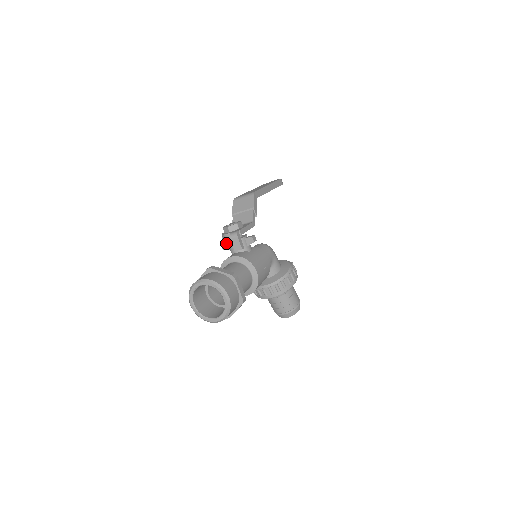
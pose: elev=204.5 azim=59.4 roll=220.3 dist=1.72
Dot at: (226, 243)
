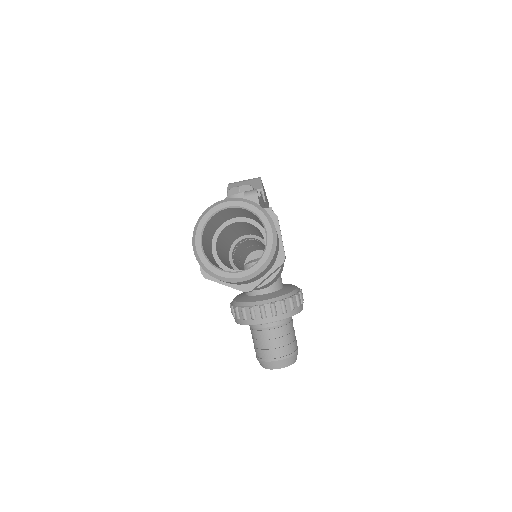
Dot at: occluded
